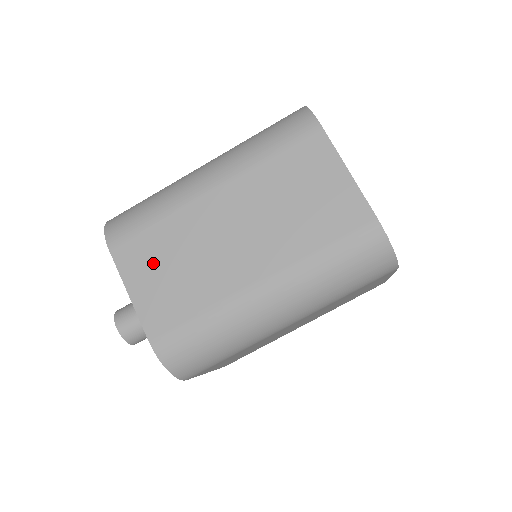
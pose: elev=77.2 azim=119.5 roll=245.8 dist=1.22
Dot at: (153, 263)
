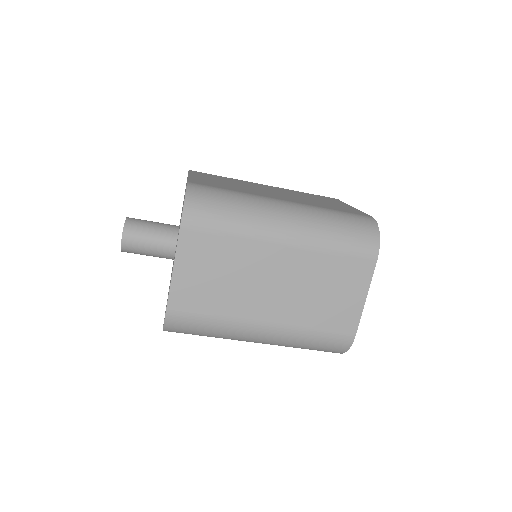
Dot at: (206, 261)
